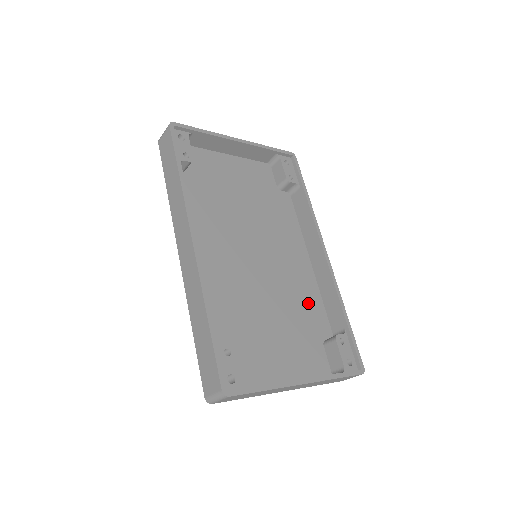
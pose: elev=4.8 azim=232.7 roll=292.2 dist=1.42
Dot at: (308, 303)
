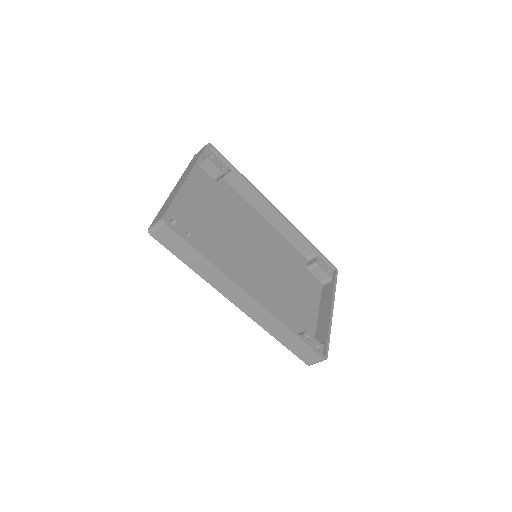
Dot at: (288, 253)
